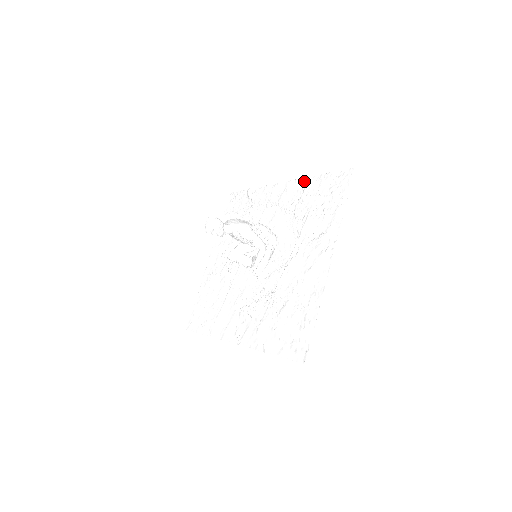
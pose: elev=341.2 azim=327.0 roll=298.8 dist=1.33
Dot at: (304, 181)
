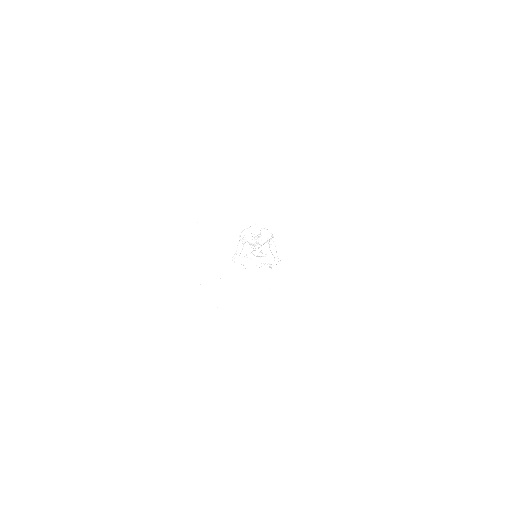
Dot at: (267, 201)
